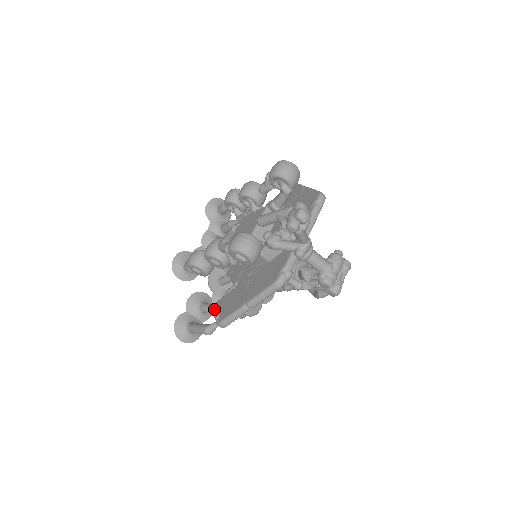
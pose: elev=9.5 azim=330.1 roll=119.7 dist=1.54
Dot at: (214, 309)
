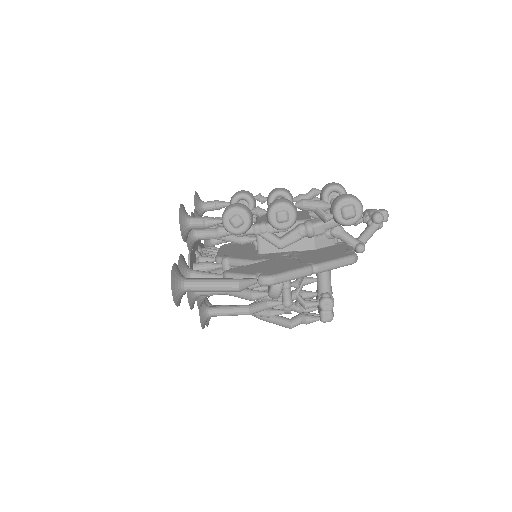
Dot at: (236, 271)
